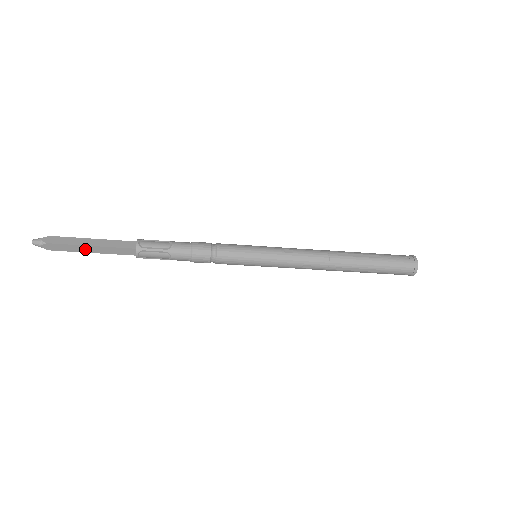
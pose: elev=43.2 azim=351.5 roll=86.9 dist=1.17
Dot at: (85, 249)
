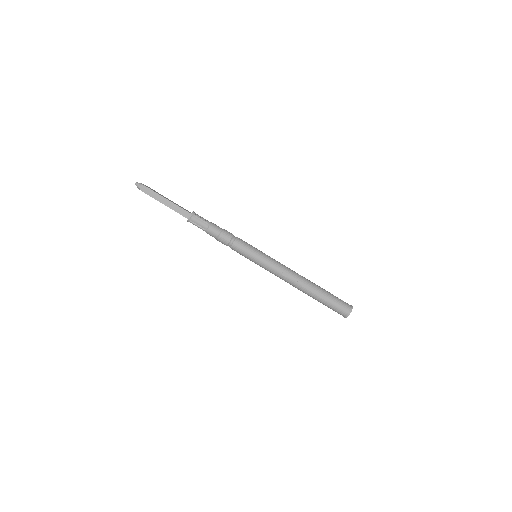
Dot at: (162, 200)
